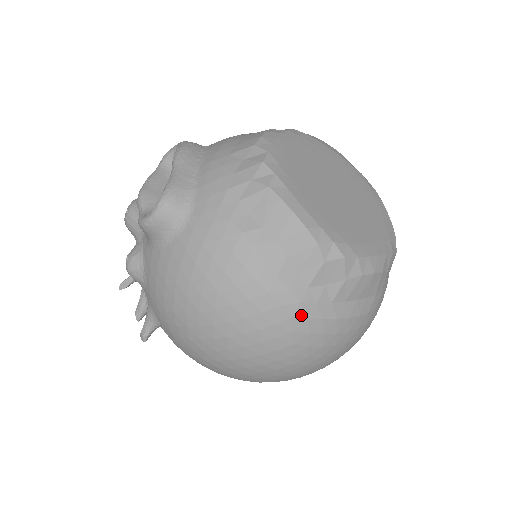
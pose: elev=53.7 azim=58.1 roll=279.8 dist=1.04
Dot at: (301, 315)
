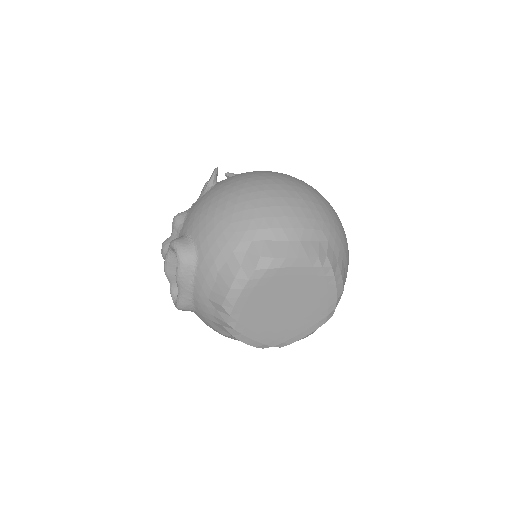
Dot at: occluded
